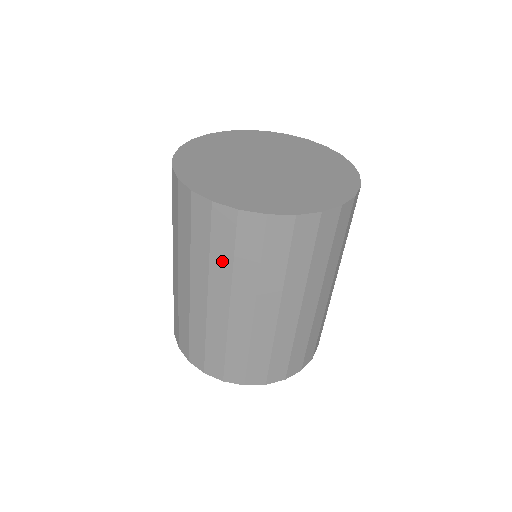
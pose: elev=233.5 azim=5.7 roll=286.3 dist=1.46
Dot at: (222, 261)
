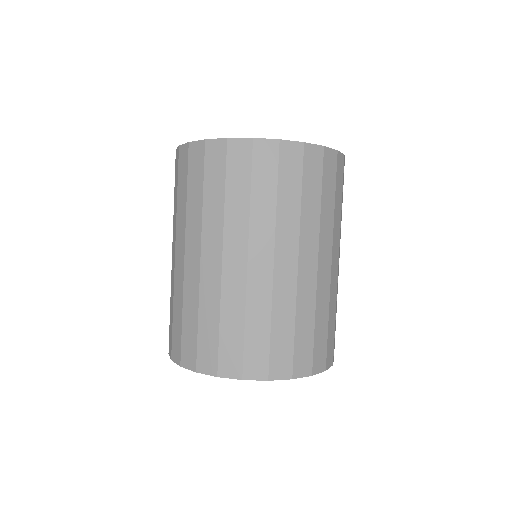
Dot at: (264, 203)
